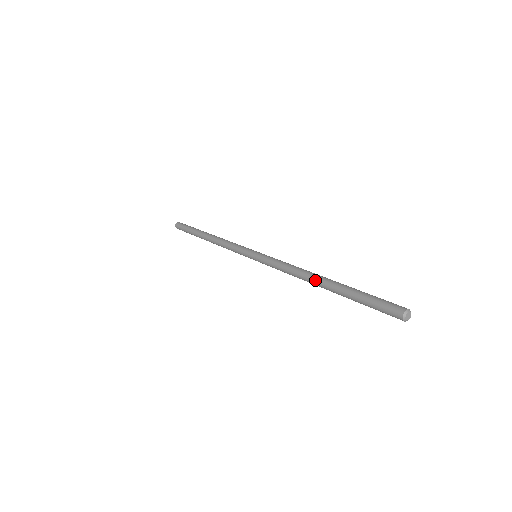
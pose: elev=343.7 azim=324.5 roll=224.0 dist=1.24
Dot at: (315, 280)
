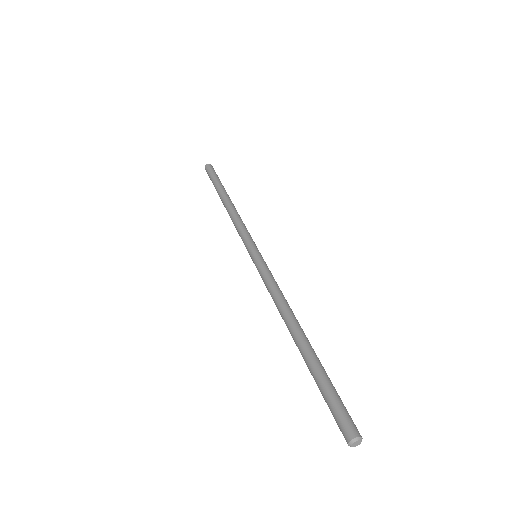
Dot at: occluded
